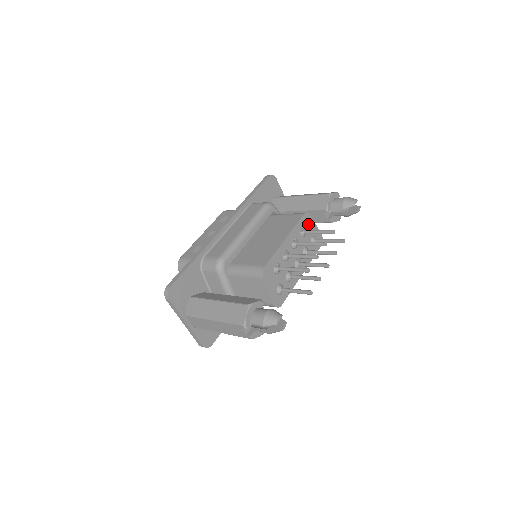
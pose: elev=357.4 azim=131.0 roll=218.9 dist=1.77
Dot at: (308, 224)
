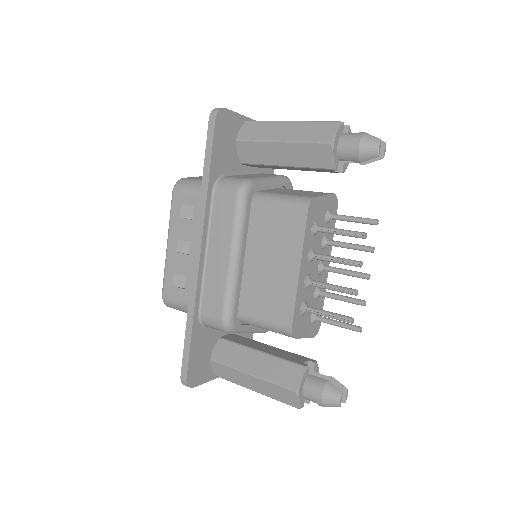
Dot at: (316, 210)
